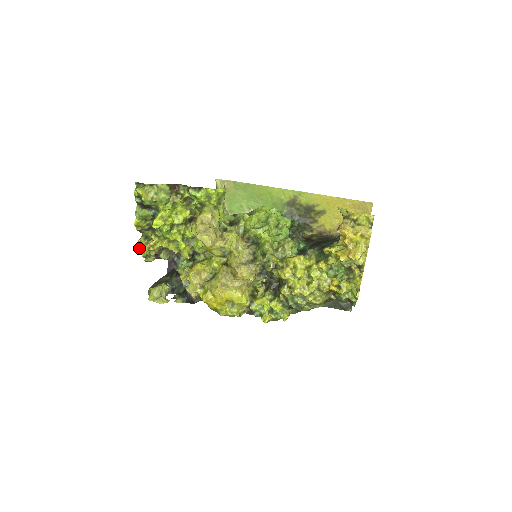
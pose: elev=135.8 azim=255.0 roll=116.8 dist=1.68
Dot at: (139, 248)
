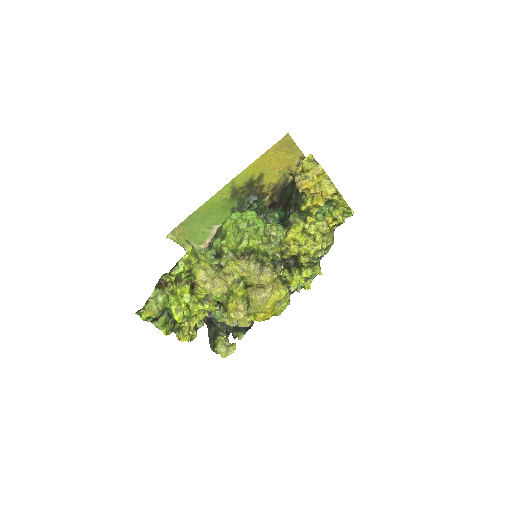
Dot at: occluded
